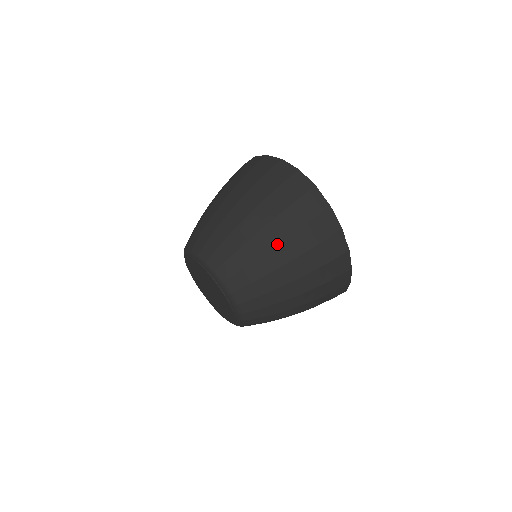
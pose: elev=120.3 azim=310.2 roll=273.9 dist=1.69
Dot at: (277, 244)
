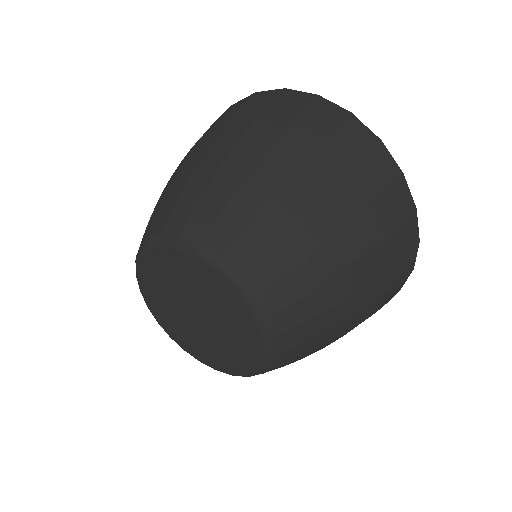
Dot at: (263, 155)
